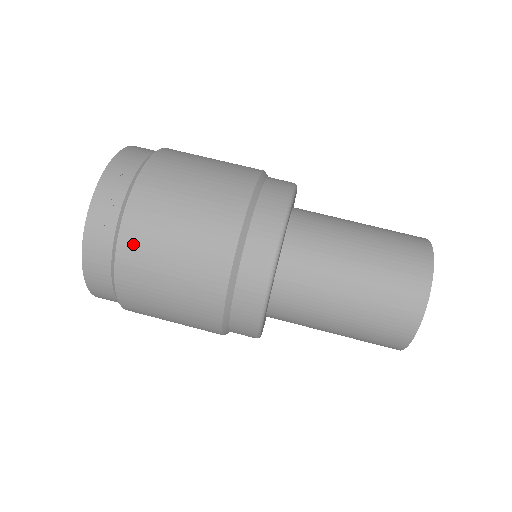
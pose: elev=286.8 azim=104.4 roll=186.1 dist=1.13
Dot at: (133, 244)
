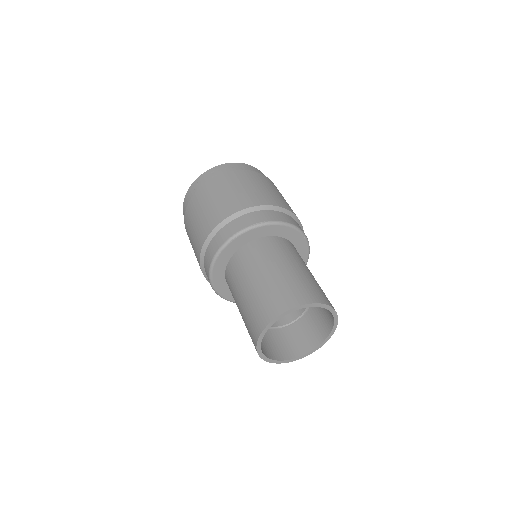
Dot at: (203, 191)
